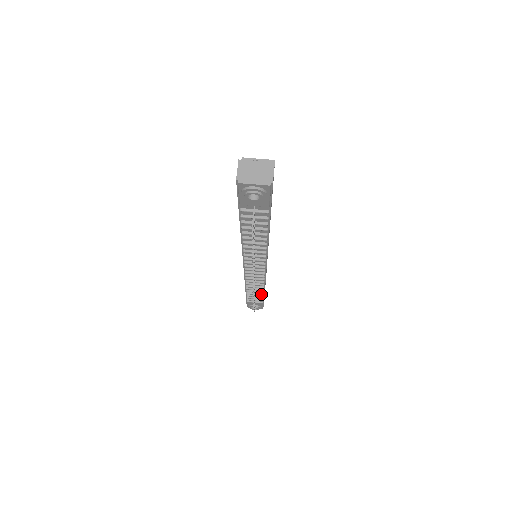
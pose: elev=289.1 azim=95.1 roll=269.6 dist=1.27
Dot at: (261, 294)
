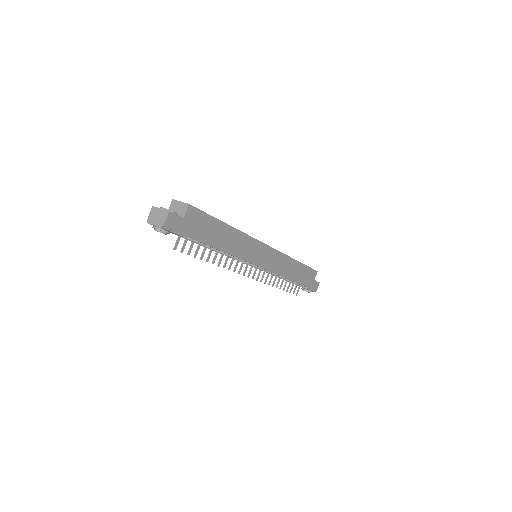
Dot at: (293, 282)
